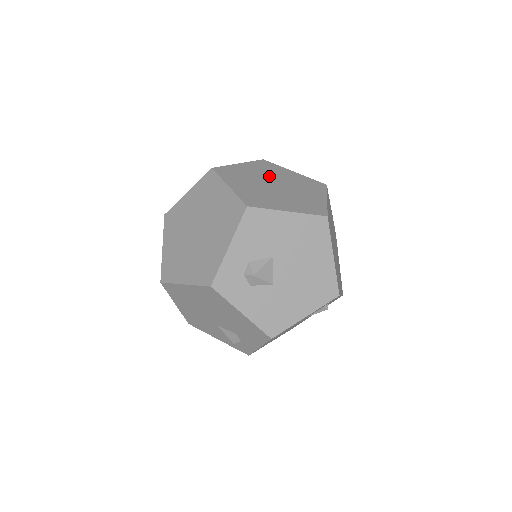
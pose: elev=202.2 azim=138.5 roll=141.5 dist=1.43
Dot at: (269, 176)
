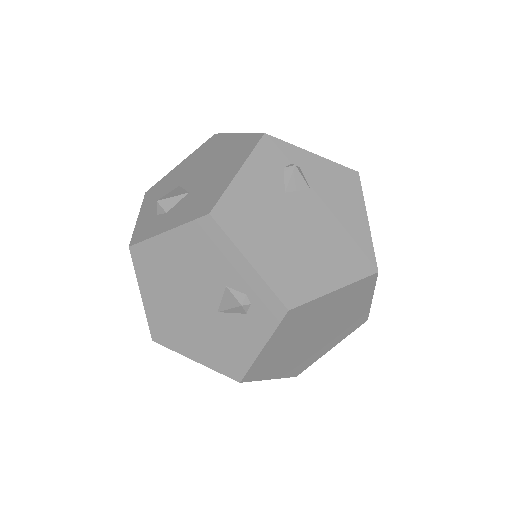
Dot at: occluded
